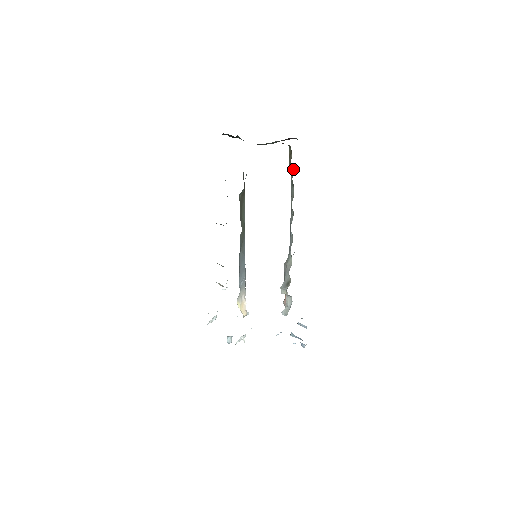
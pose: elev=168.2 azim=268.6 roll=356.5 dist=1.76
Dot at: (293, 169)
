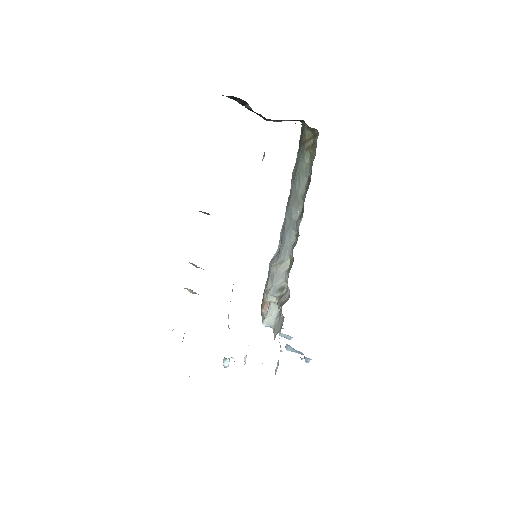
Dot at: (314, 157)
